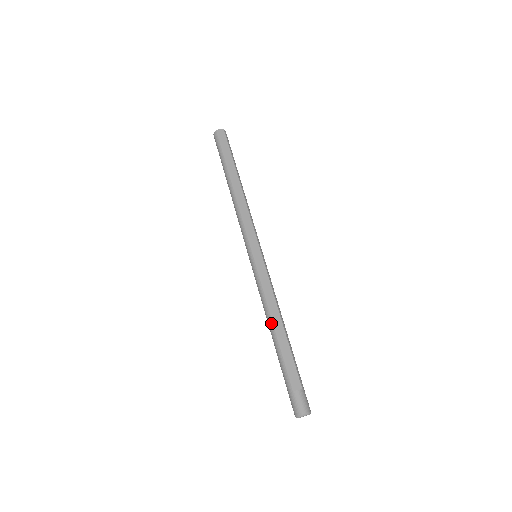
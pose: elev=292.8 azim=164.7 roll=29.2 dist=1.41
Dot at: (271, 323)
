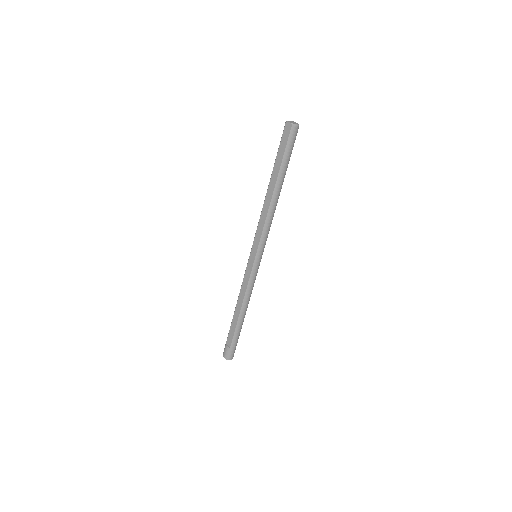
Dot at: occluded
